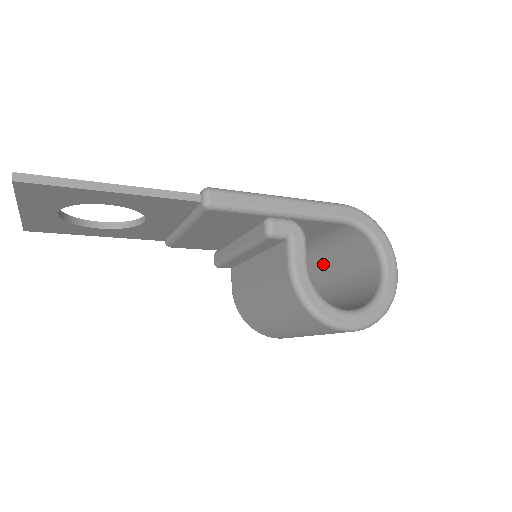
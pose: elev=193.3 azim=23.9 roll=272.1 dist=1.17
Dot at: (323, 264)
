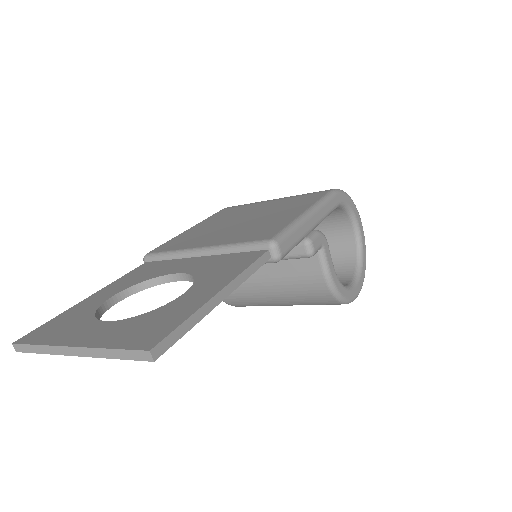
Dot at: occluded
